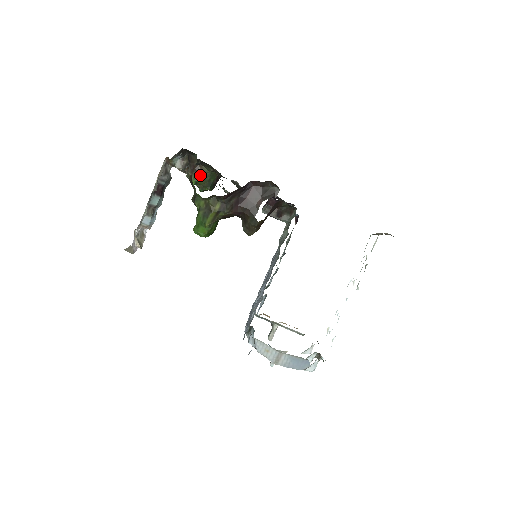
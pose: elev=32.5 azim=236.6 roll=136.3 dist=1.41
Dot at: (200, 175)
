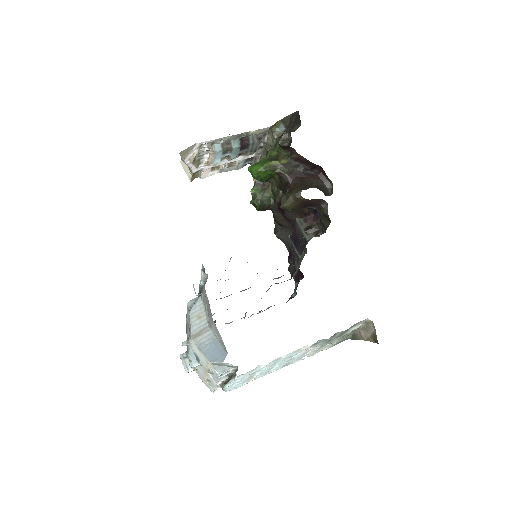
Dot at: (262, 191)
